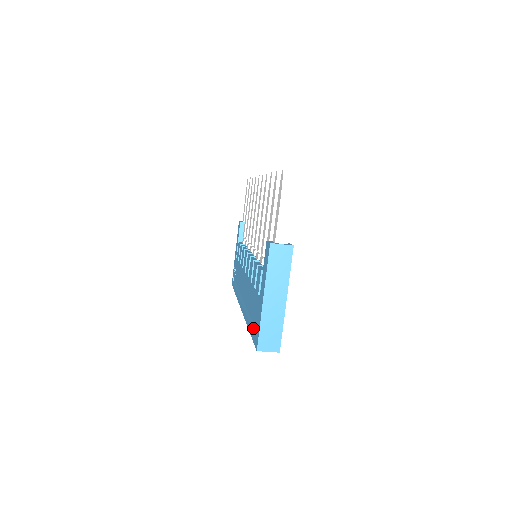
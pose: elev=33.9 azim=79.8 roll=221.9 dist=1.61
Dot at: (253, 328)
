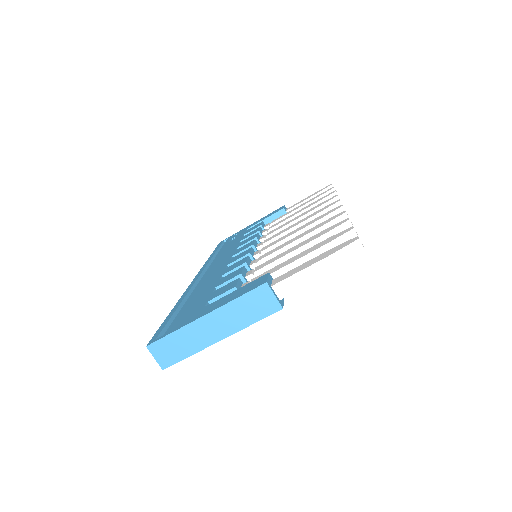
Dot at: (173, 317)
